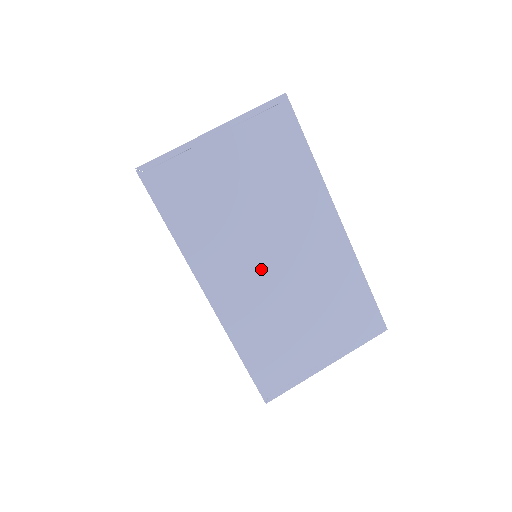
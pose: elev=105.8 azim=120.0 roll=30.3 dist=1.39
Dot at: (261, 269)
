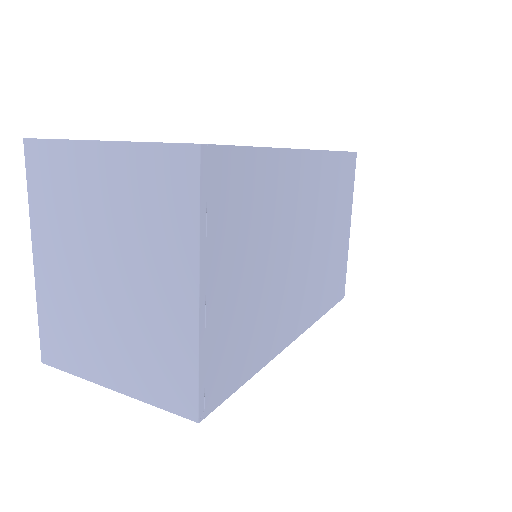
Dot at: (300, 271)
